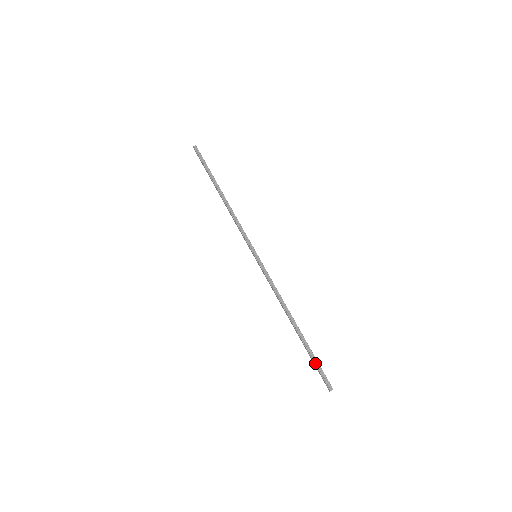
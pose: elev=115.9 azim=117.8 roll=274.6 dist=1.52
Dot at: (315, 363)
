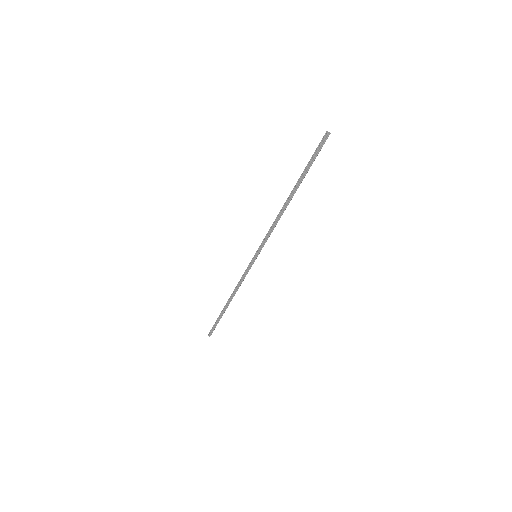
Dot at: (215, 323)
